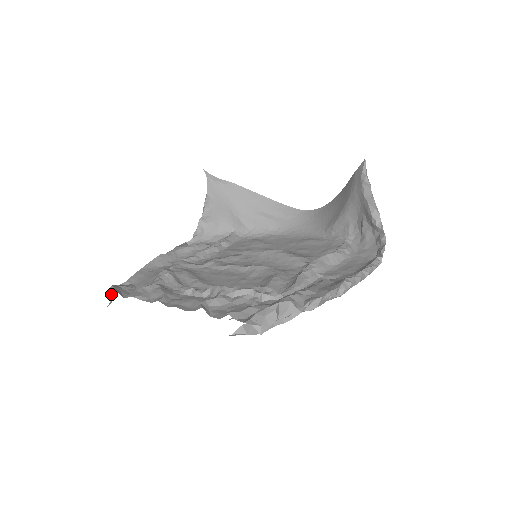
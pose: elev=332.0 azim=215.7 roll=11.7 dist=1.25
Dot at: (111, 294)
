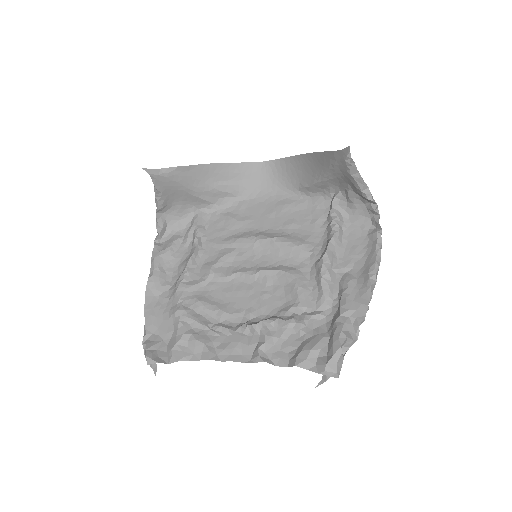
Dot at: occluded
